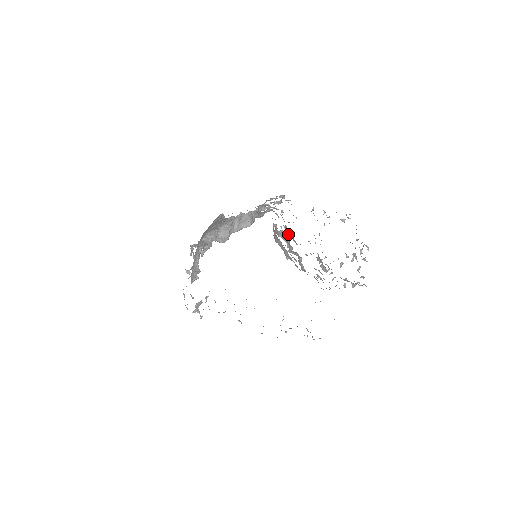
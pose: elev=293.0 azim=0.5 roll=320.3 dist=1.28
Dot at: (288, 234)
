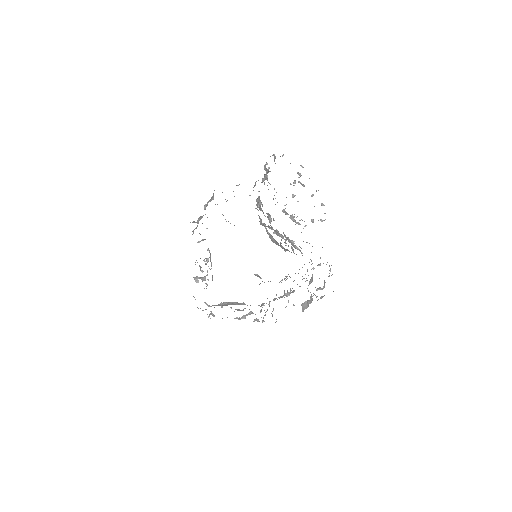
Dot at: (268, 219)
